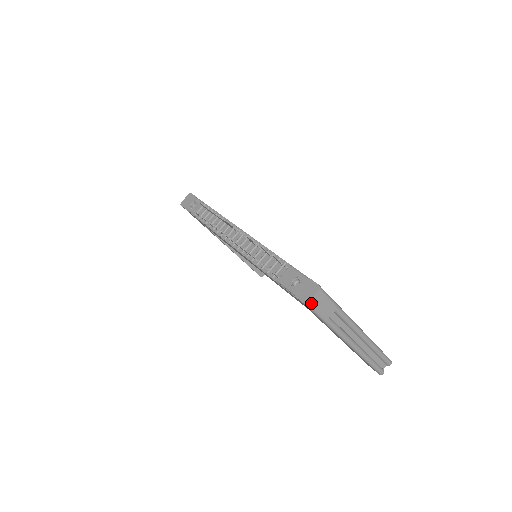
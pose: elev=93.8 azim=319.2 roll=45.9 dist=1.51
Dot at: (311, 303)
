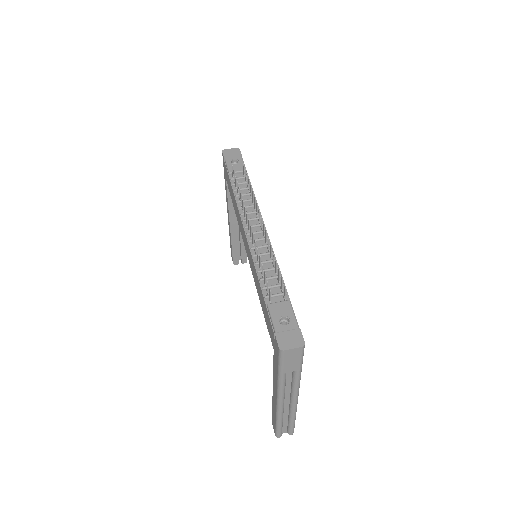
Dot at: (285, 352)
